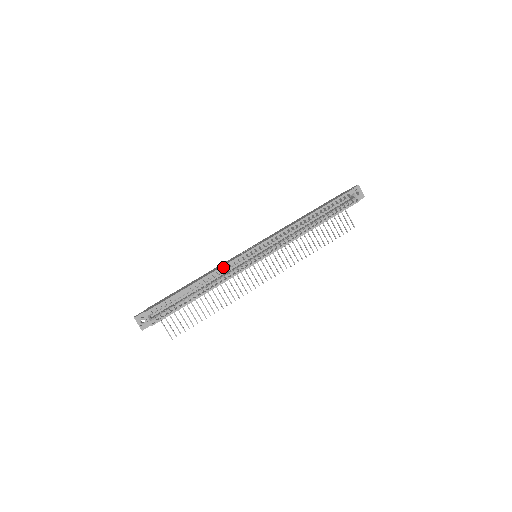
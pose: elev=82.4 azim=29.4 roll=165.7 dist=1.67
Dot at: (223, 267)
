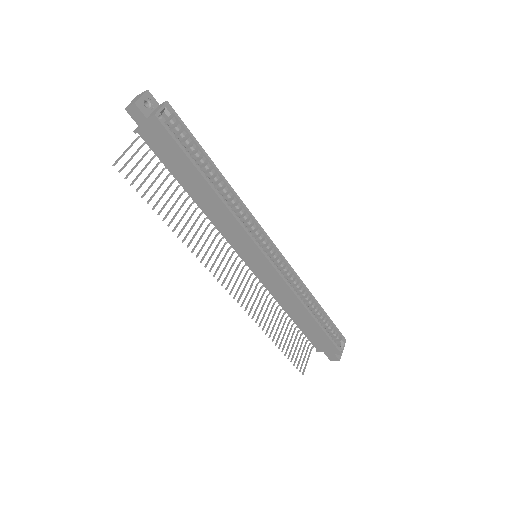
Dot at: (247, 209)
